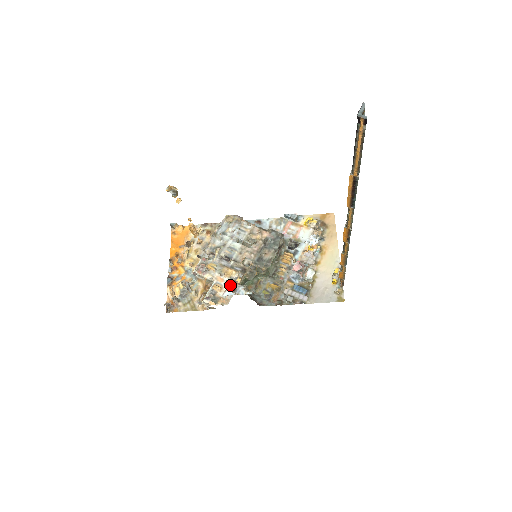
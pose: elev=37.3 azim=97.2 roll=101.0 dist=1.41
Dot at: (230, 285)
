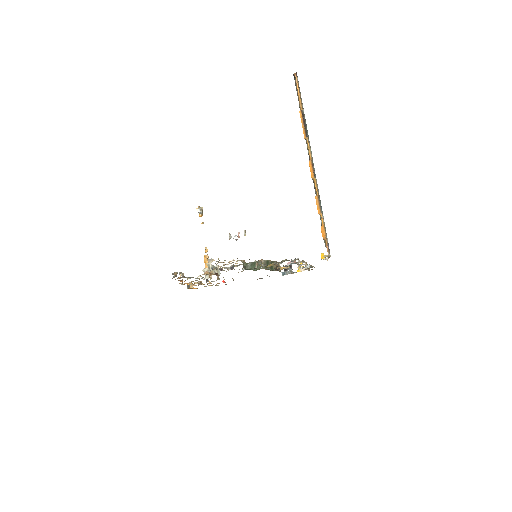
Dot at: occluded
